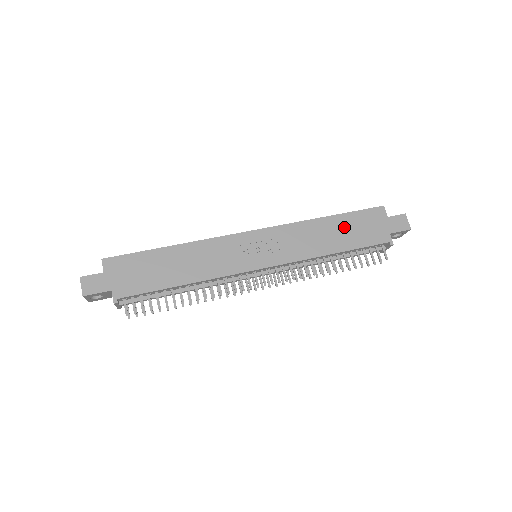
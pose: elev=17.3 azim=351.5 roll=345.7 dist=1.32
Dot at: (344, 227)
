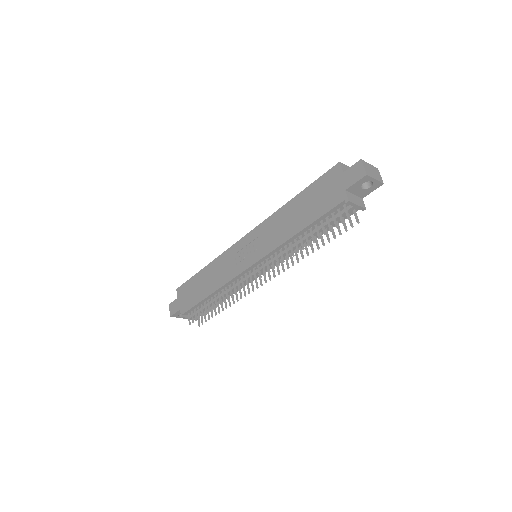
Dot at: (305, 203)
